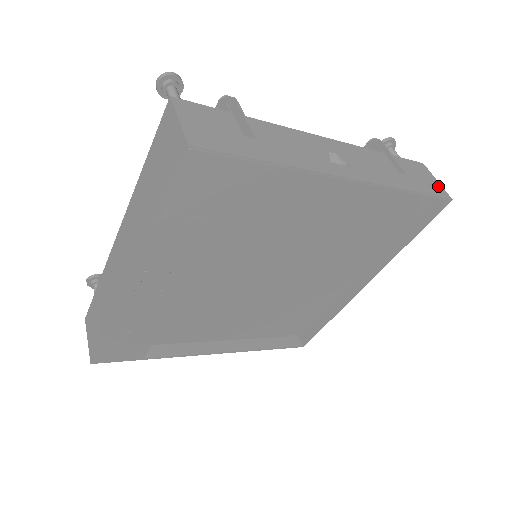
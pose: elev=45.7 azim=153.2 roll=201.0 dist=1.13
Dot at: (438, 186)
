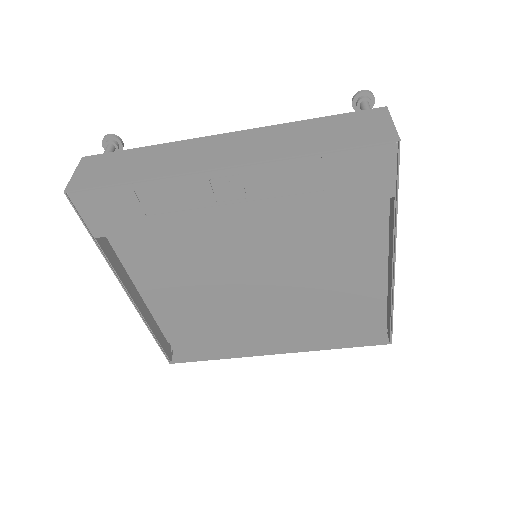
Dot at: occluded
